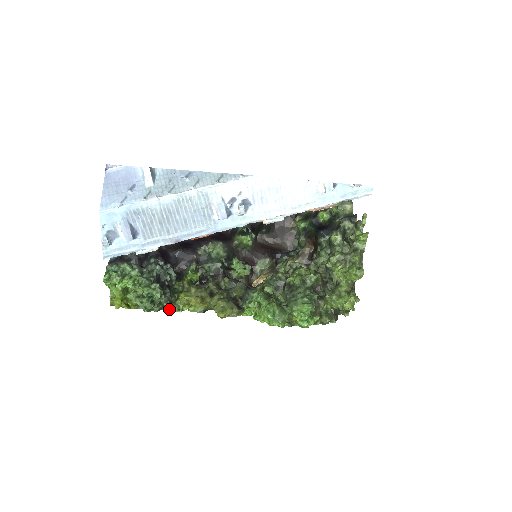
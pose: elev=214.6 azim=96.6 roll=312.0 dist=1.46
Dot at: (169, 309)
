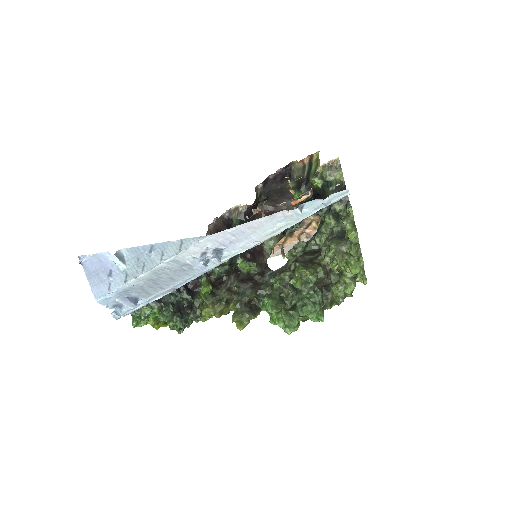
Dot at: occluded
